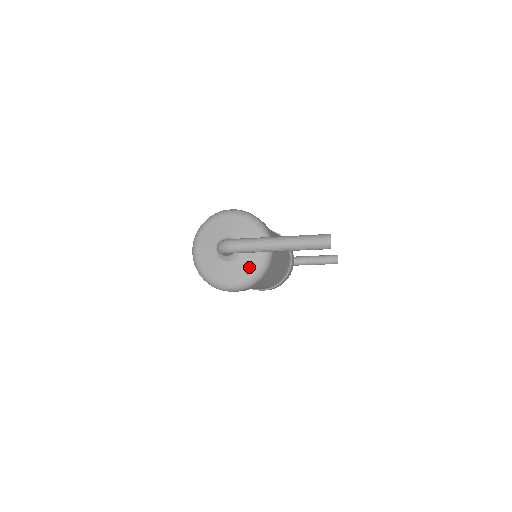
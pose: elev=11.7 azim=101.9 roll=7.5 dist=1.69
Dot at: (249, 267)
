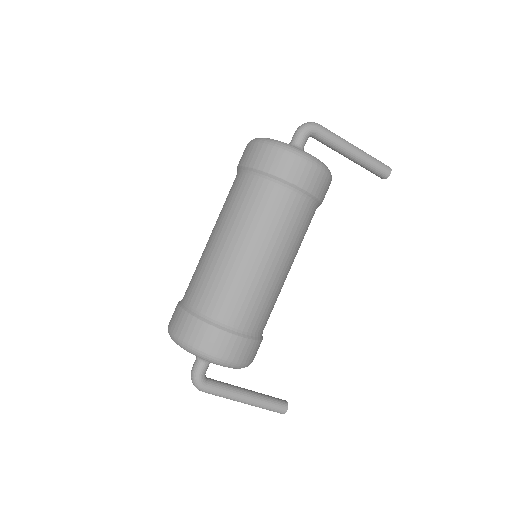
Dot at: occluded
